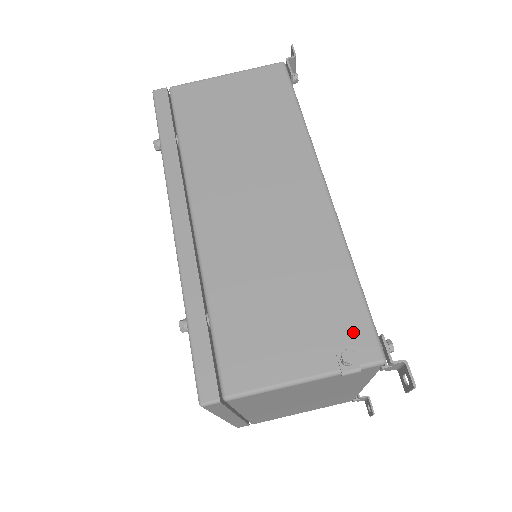
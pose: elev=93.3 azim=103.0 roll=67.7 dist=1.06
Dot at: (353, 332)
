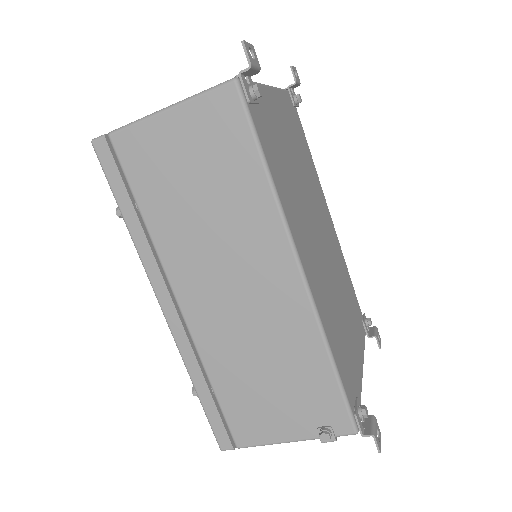
Dot at: (331, 412)
